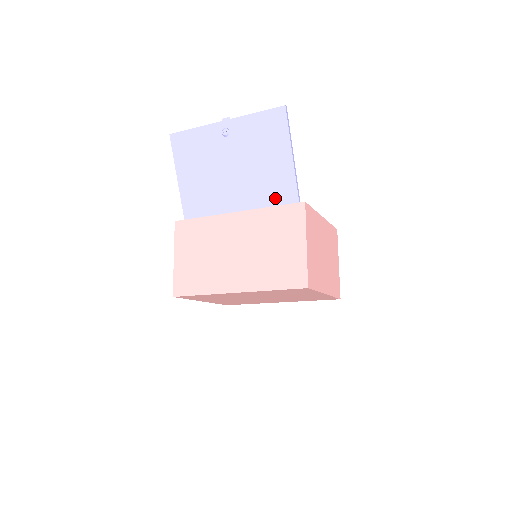
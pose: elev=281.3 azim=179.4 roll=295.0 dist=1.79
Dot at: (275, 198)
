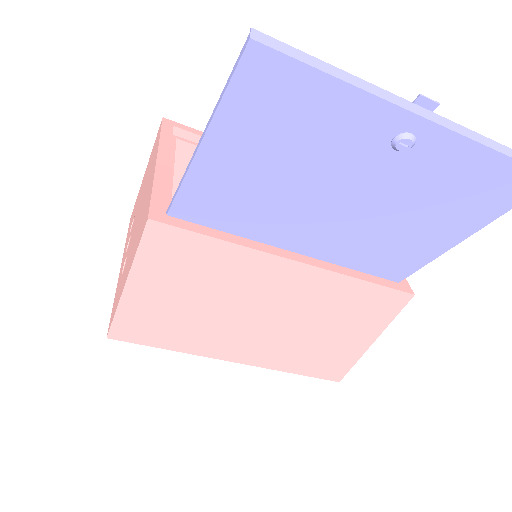
Dot at: (374, 264)
